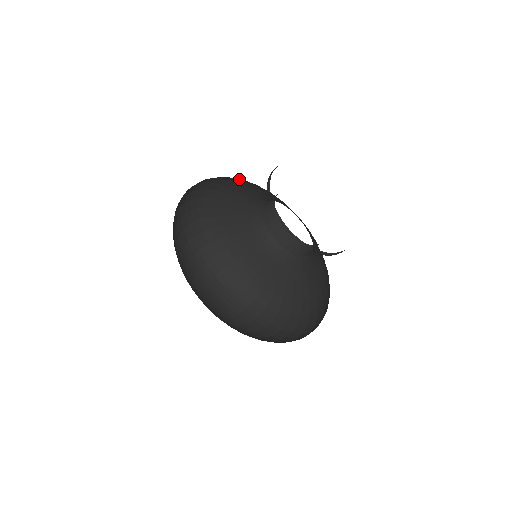
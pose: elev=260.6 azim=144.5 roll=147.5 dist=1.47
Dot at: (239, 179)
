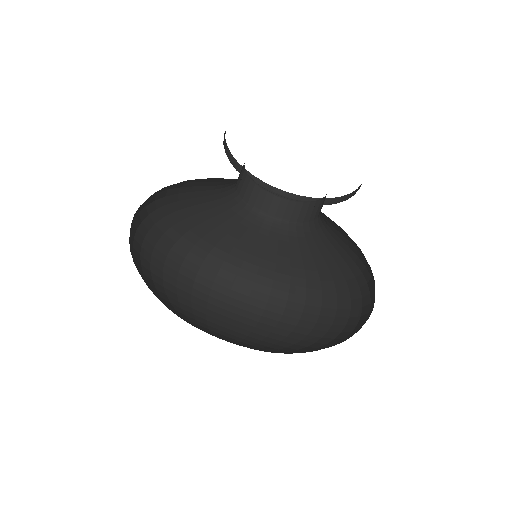
Dot at: occluded
